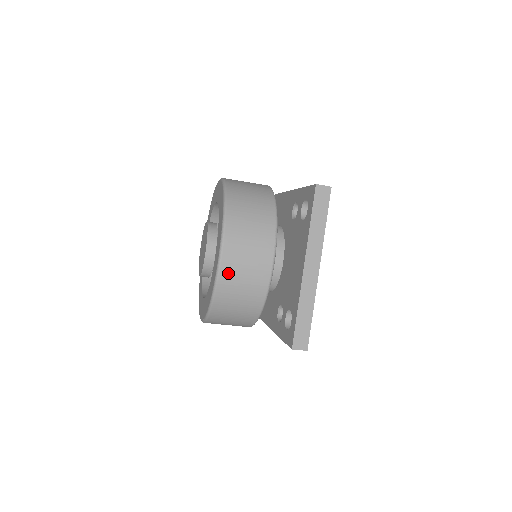
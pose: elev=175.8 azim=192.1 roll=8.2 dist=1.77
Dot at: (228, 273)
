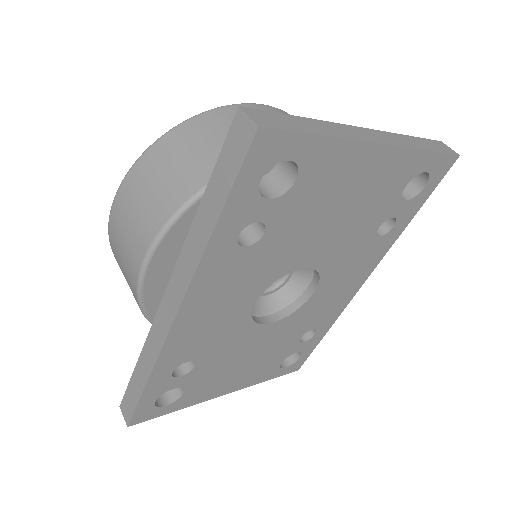
Dot at: occluded
